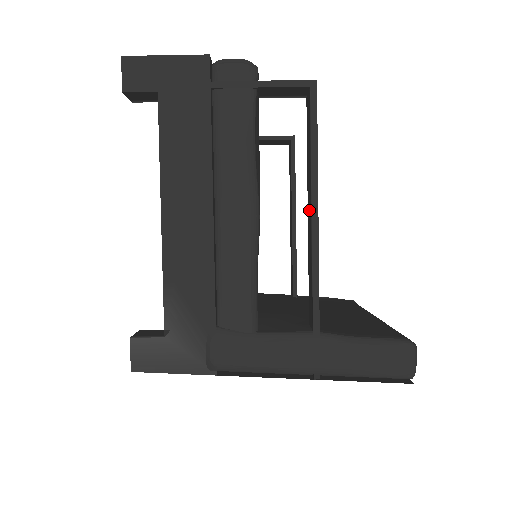
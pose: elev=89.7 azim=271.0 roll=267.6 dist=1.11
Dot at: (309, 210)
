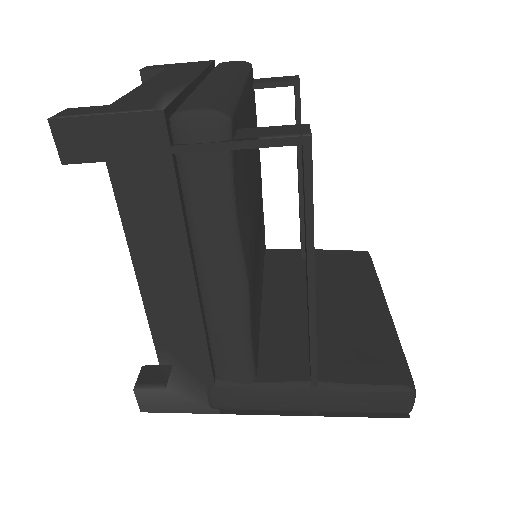
Dot at: (306, 269)
